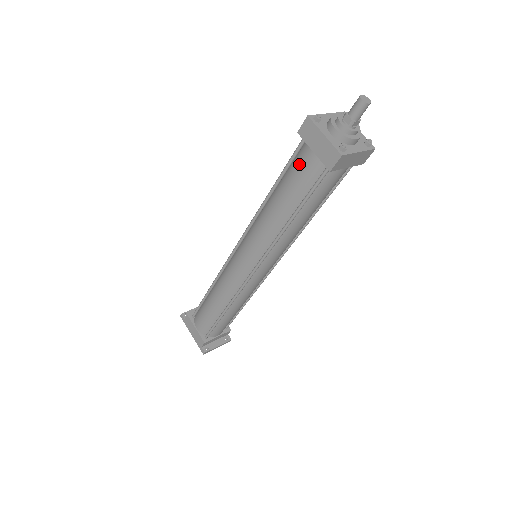
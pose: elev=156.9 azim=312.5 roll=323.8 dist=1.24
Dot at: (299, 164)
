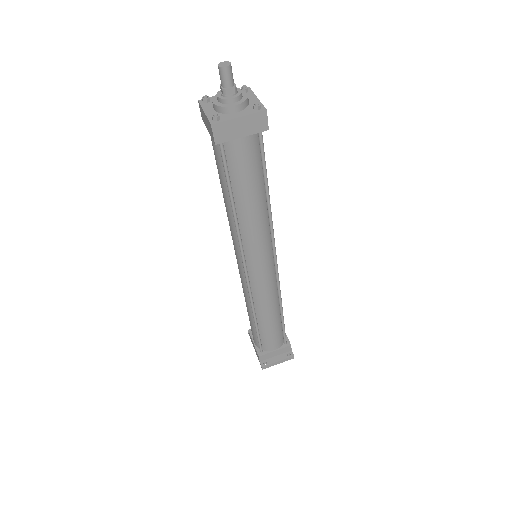
Dot at: (213, 148)
